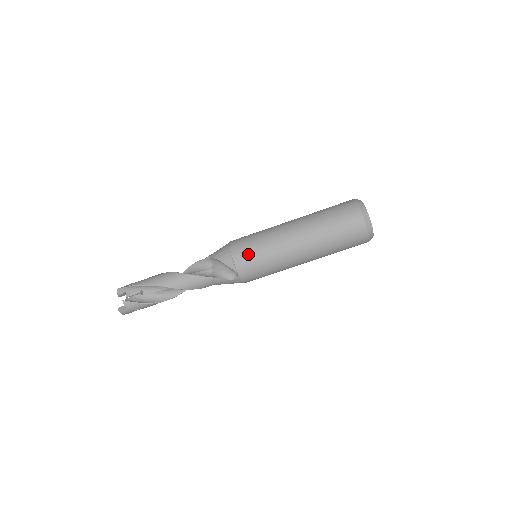
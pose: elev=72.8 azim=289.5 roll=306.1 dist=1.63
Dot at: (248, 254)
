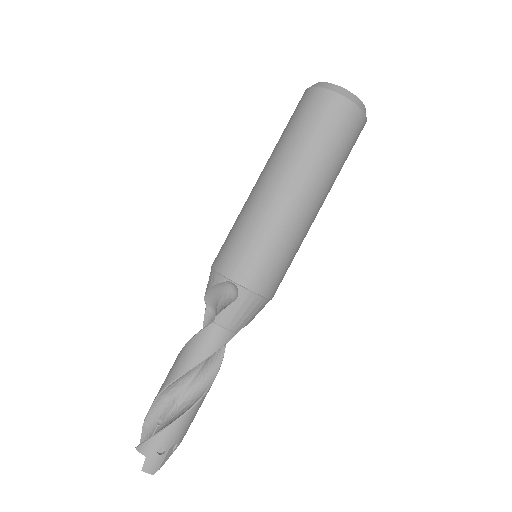
Dot at: (227, 248)
